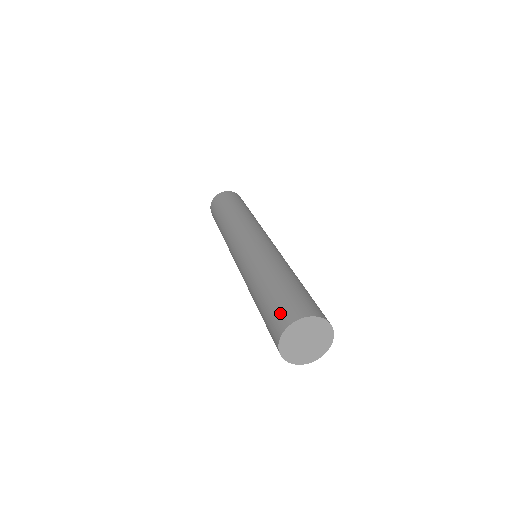
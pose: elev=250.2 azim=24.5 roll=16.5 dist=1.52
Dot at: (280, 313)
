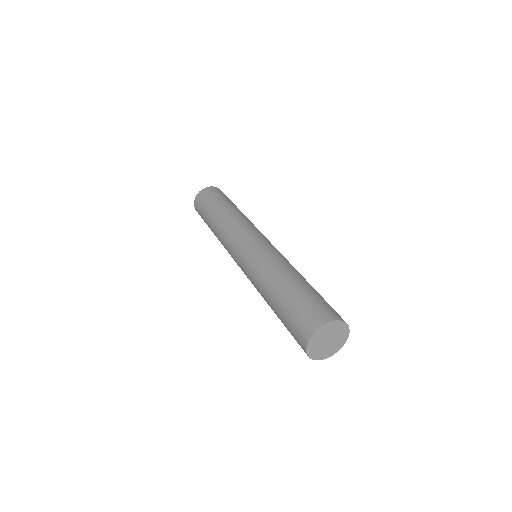
Dot at: (299, 326)
